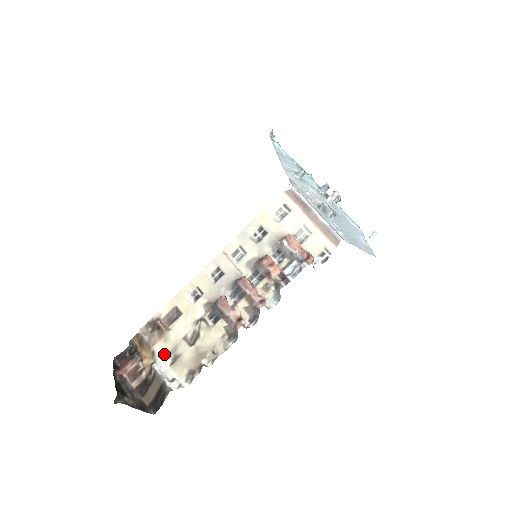
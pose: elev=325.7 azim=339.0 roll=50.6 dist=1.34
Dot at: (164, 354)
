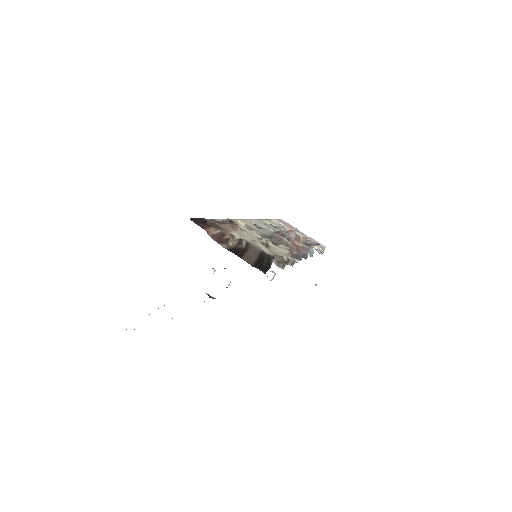
Dot at: occluded
